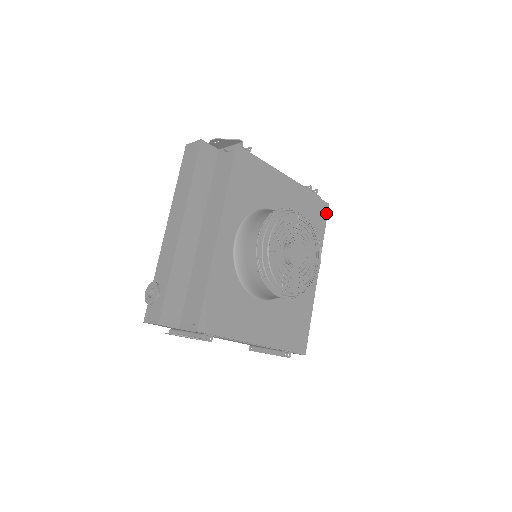
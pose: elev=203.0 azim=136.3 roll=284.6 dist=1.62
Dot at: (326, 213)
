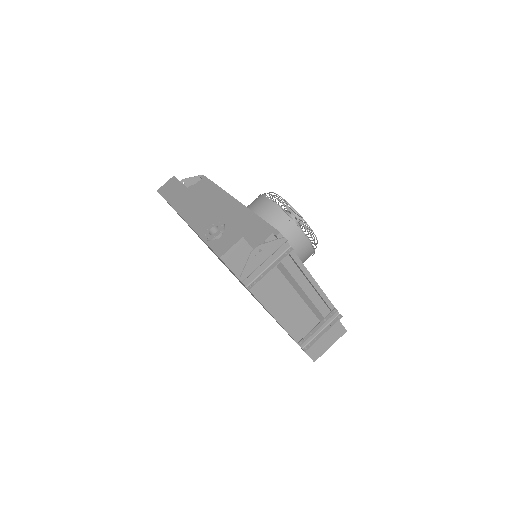
Dot at: occluded
